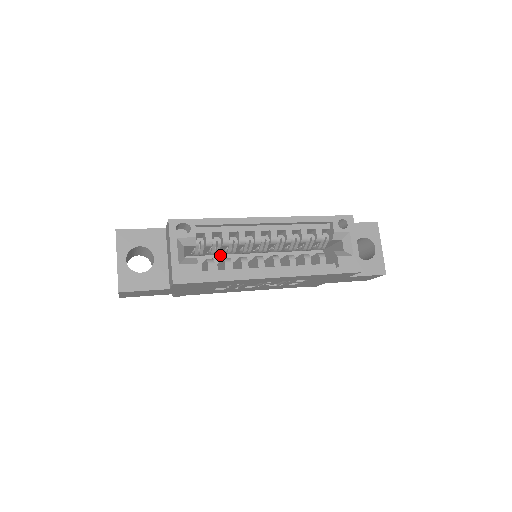
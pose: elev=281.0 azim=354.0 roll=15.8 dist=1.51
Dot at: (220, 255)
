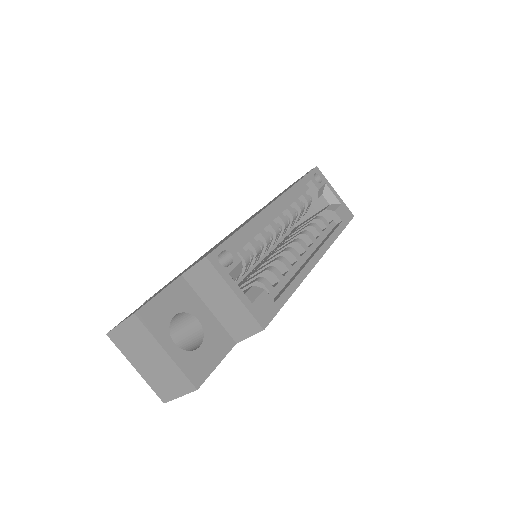
Dot at: occluded
